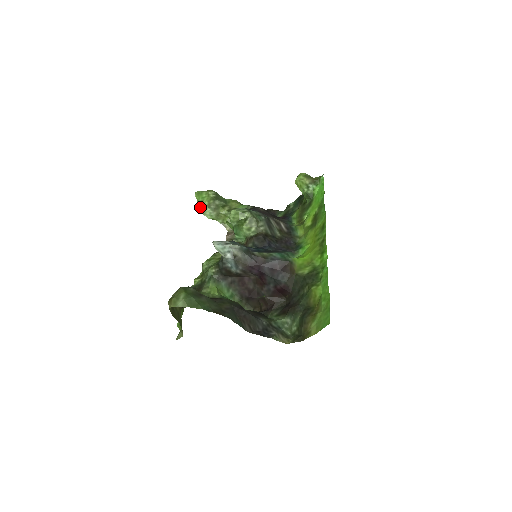
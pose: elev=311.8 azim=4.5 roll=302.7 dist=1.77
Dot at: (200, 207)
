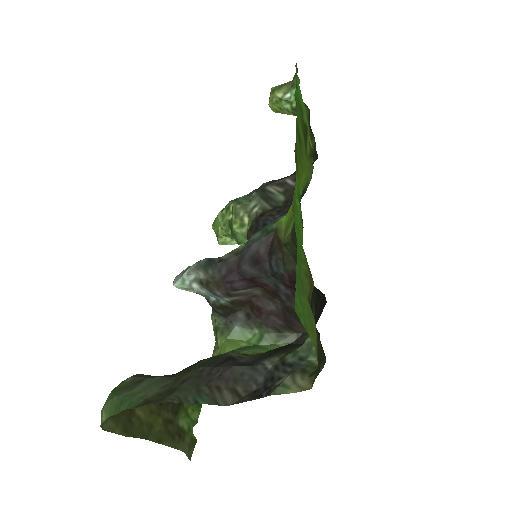
Dot at: (217, 239)
